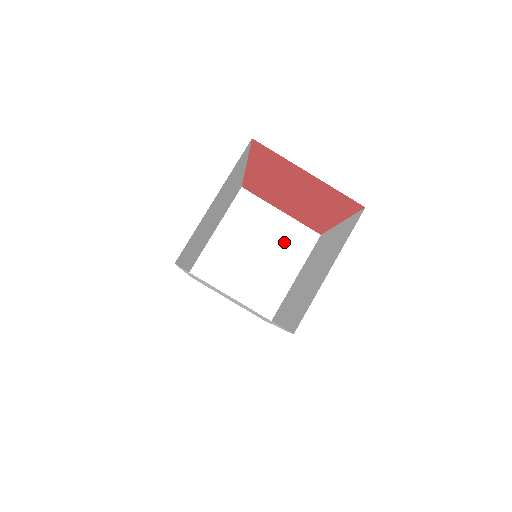
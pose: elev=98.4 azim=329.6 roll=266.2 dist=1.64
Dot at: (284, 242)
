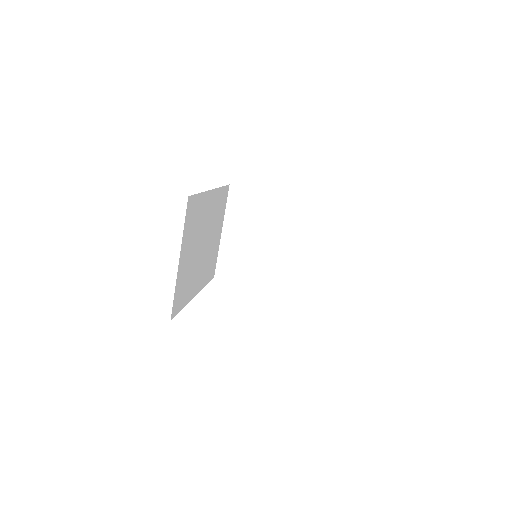
Dot at: (285, 221)
